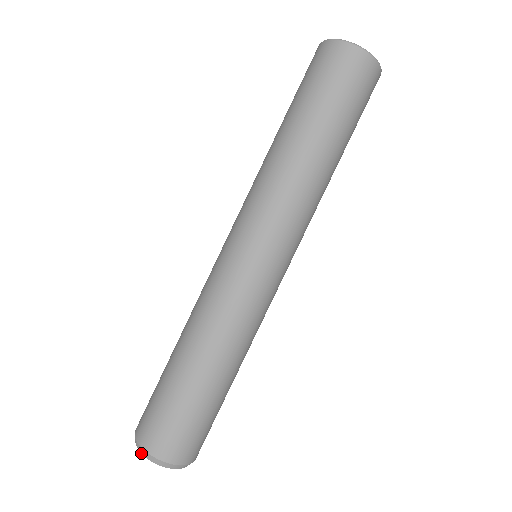
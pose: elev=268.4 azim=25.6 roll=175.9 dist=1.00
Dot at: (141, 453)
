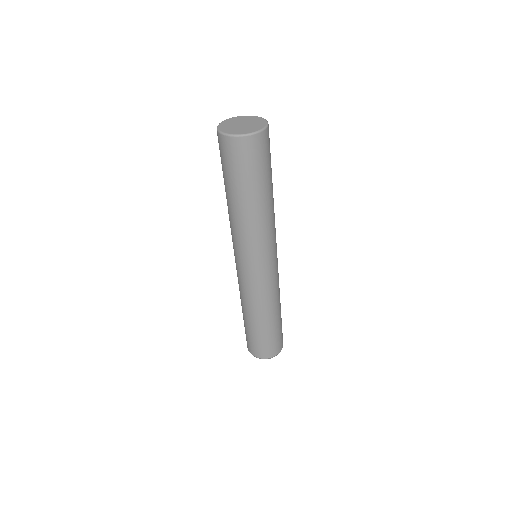
Dot at: occluded
